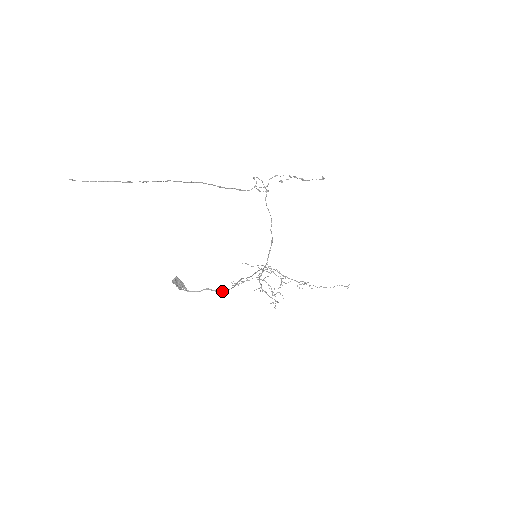
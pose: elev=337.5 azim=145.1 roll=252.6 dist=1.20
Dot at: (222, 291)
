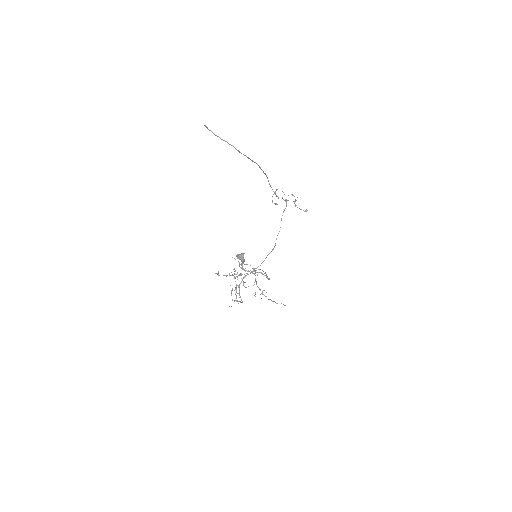
Dot at: occluded
